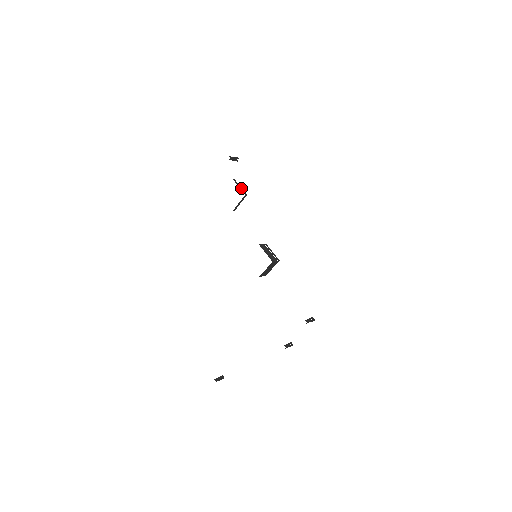
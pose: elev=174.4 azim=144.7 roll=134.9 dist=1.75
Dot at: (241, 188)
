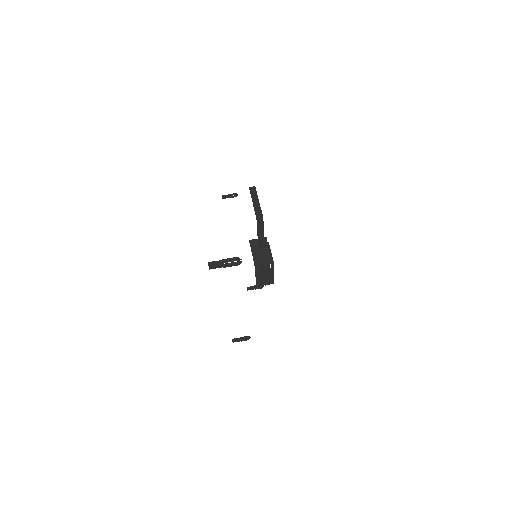
Dot at: (261, 237)
